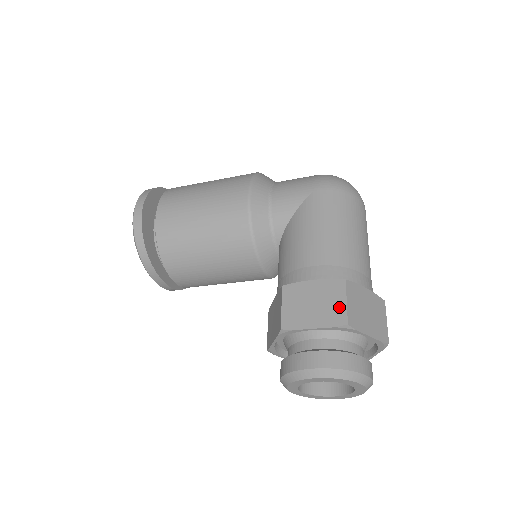
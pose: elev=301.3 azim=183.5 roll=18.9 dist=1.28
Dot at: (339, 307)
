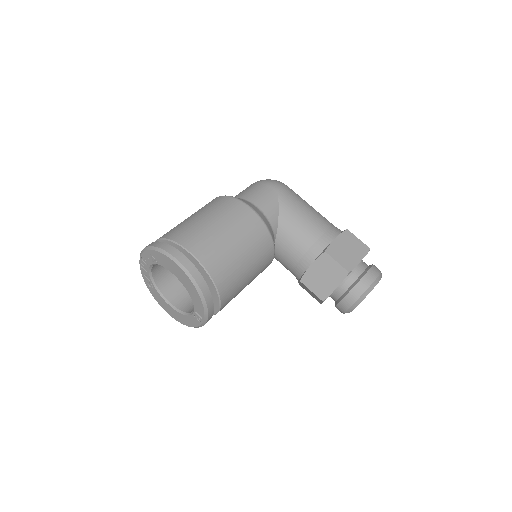
Dot at: (359, 243)
